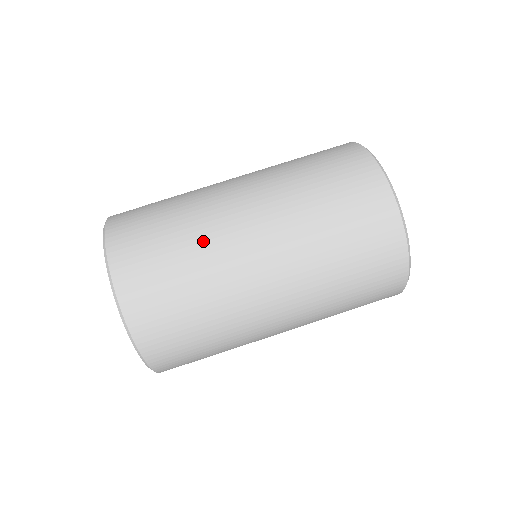
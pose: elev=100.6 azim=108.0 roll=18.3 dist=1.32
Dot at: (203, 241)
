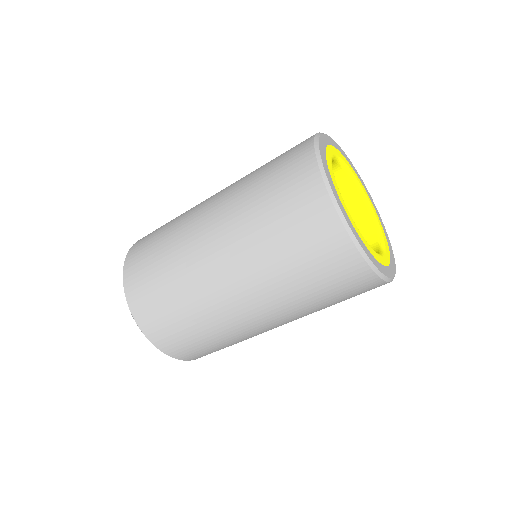
Dot at: (226, 333)
